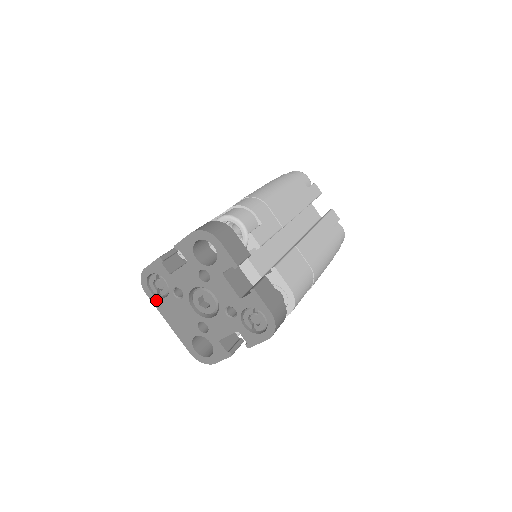
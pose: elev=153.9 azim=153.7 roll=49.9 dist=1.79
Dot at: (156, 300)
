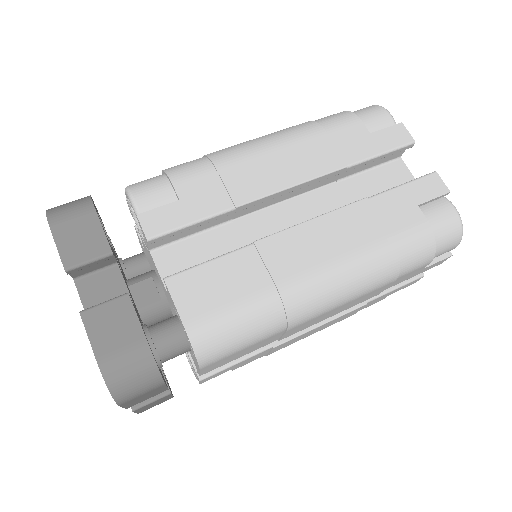
Dot at: occluded
